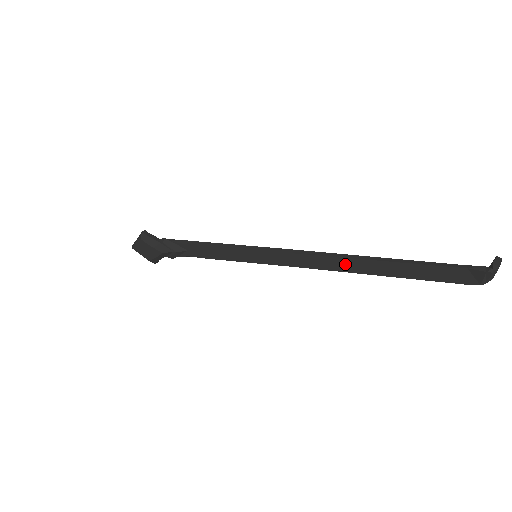
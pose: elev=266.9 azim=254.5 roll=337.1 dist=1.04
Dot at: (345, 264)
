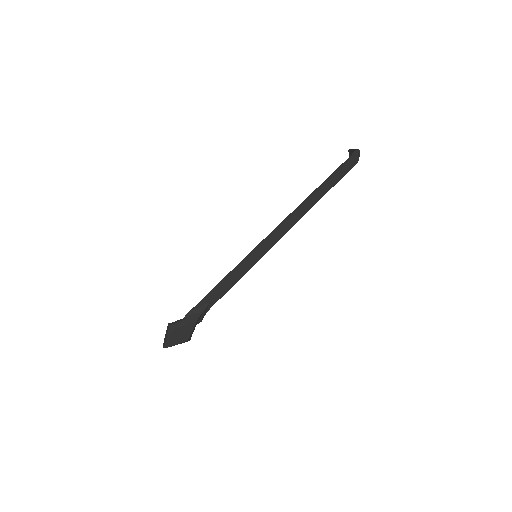
Dot at: (304, 209)
